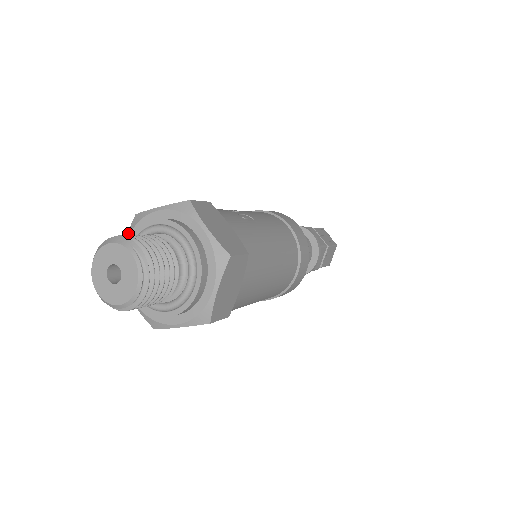
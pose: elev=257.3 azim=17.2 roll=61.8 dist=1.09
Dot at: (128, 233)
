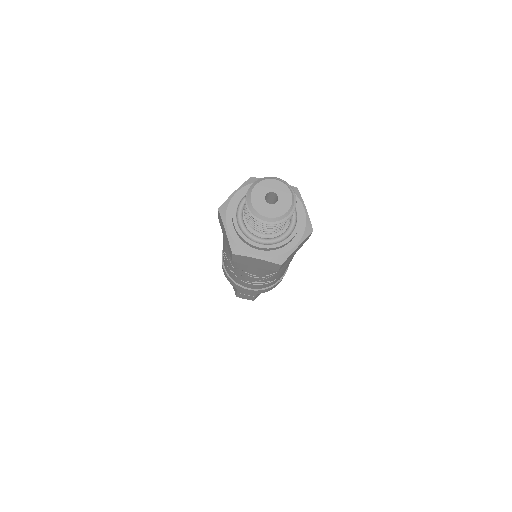
Dot at: (223, 220)
